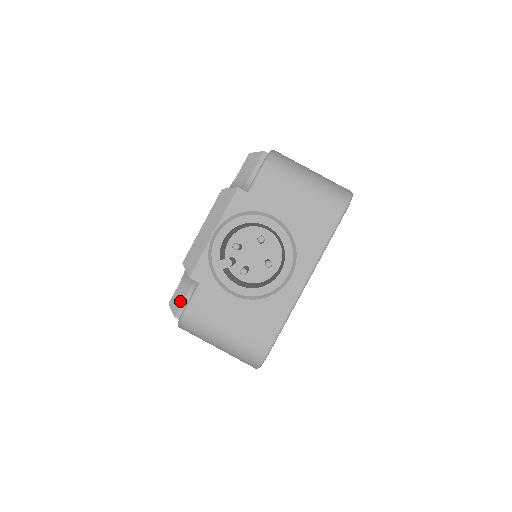
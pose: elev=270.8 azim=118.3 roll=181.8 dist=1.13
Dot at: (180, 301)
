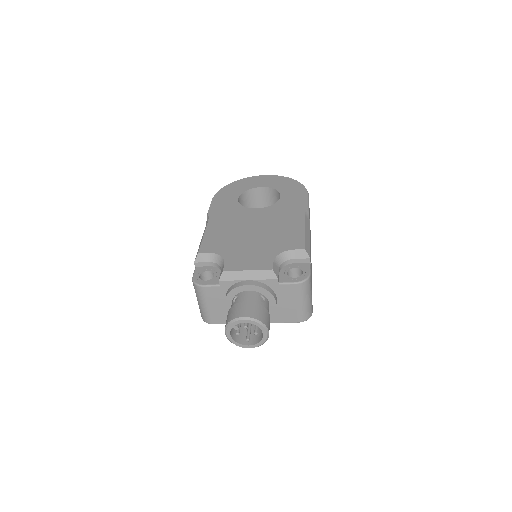
Dot at: (204, 260)
